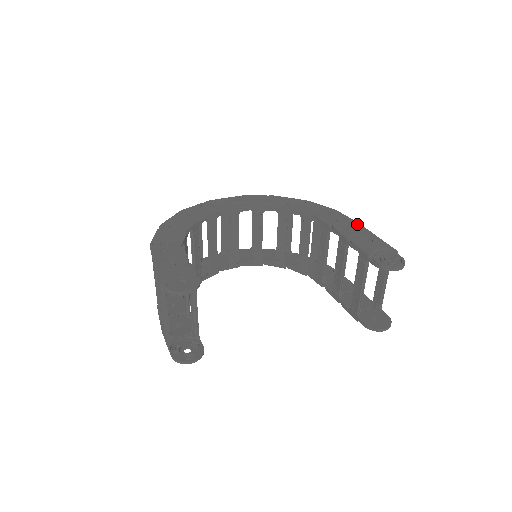
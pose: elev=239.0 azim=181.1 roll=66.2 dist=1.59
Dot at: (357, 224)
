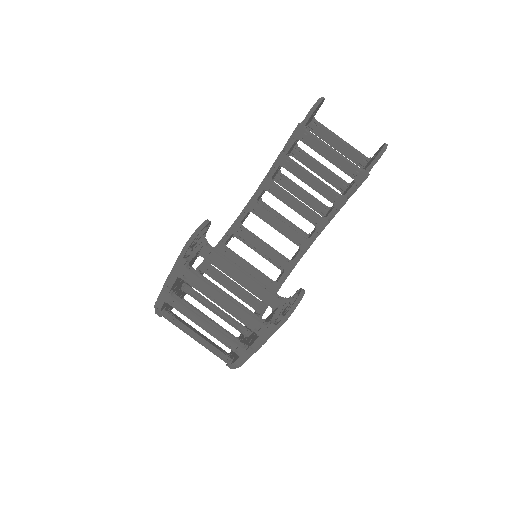
Dot at: occluded
